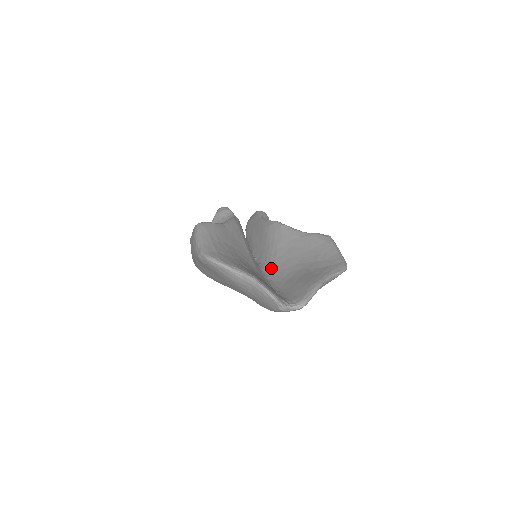
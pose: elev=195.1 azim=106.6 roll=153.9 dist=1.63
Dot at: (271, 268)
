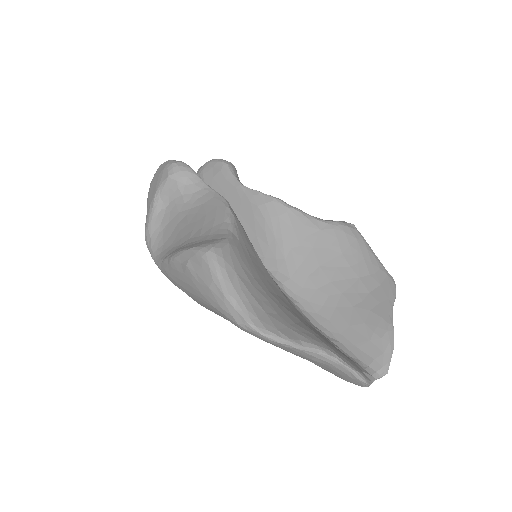
Dot at: (293, 285)
